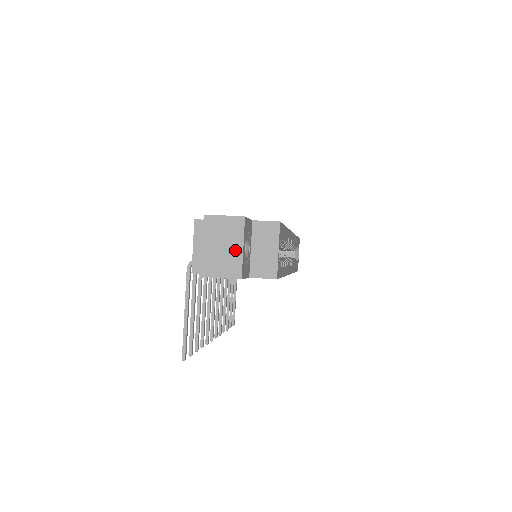
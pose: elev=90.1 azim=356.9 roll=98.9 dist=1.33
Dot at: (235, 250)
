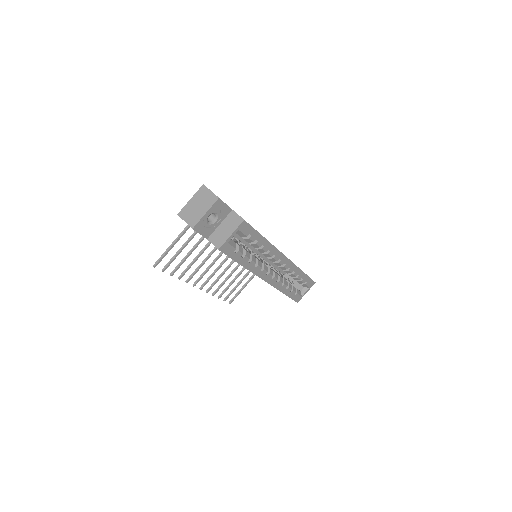
Dot at: (201, 212)
